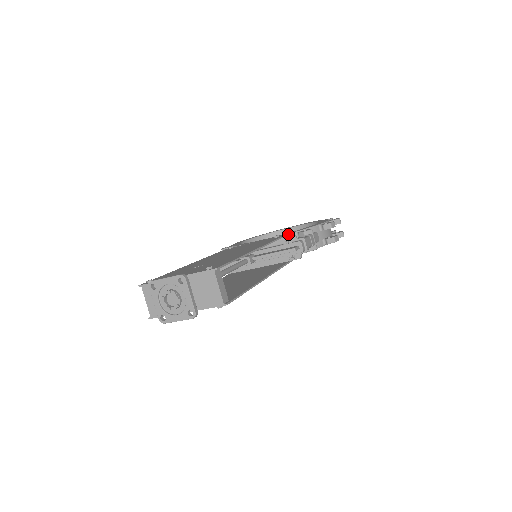
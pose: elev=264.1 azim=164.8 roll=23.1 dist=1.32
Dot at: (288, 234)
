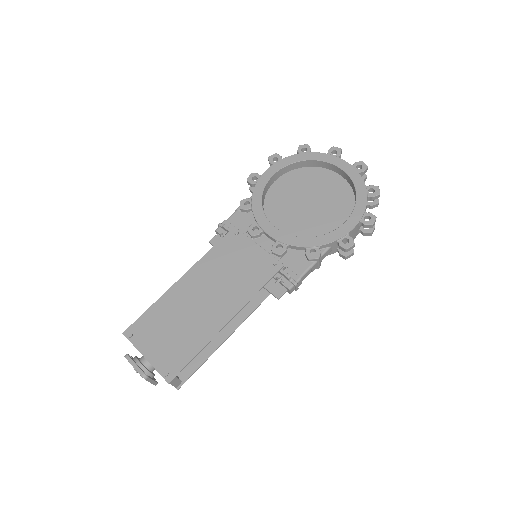
Dot at: (296, 246)
